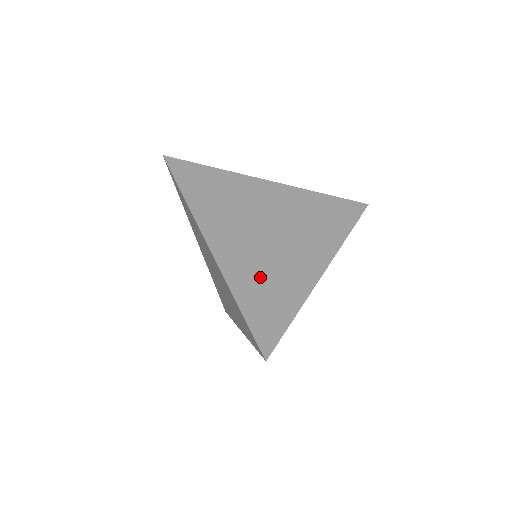
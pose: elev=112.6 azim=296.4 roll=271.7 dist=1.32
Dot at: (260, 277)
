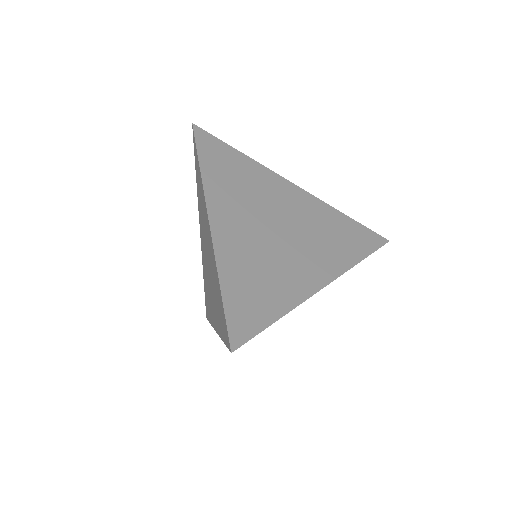
Dot at: (253, 267)
